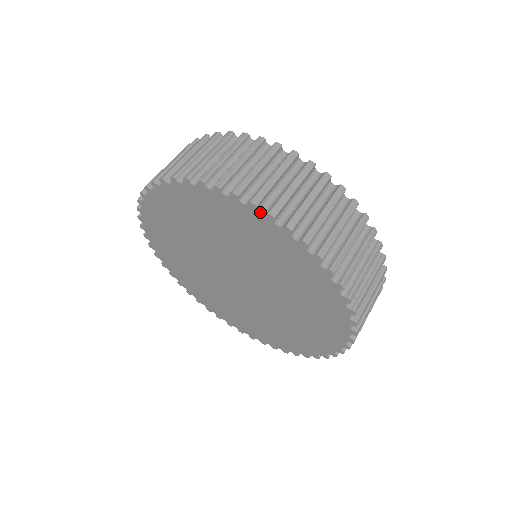
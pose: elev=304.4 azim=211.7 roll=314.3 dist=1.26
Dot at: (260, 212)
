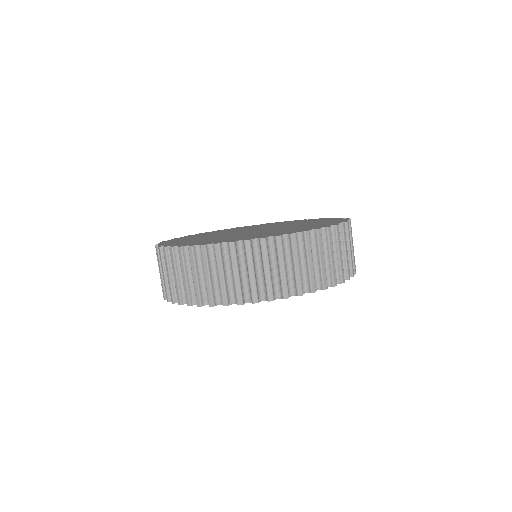
Dot at: (304, 293)
